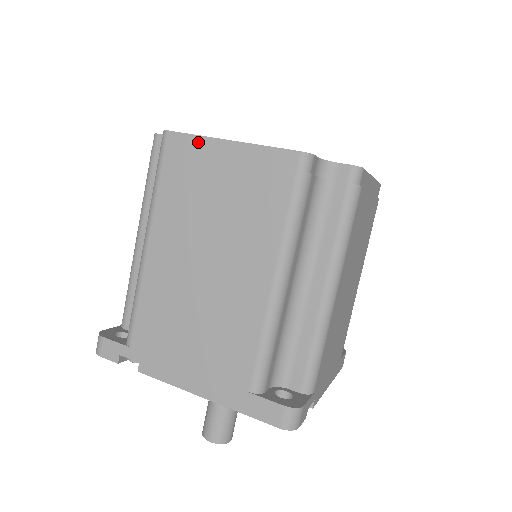
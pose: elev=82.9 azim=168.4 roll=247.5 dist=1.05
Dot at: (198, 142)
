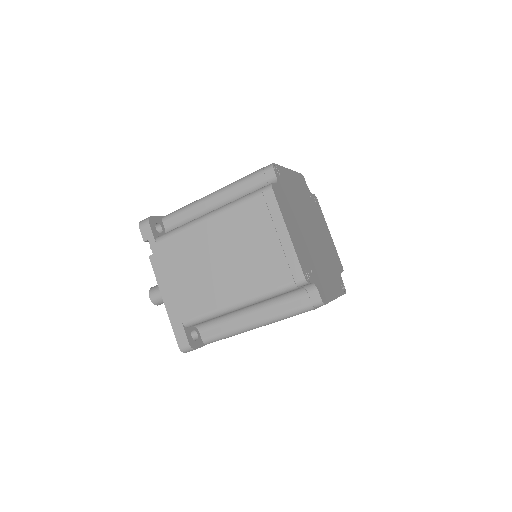
Dot at: (277, 213)
